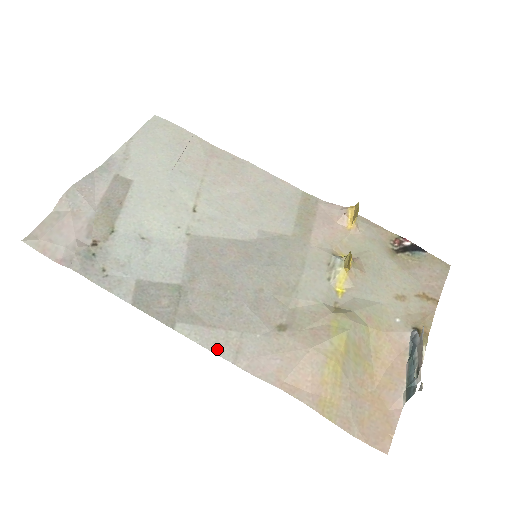
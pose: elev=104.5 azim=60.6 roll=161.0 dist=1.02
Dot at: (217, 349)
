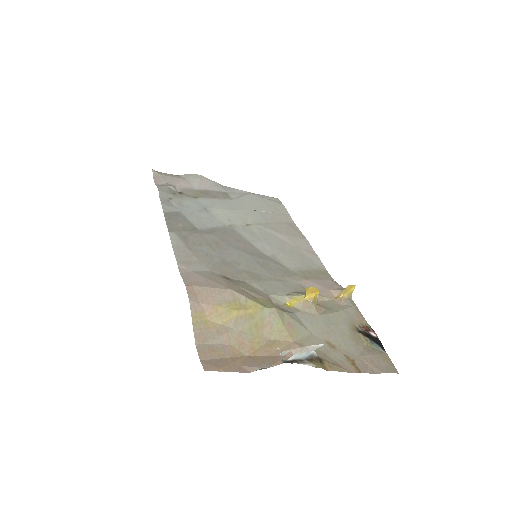
Dot at: (178, 253)
